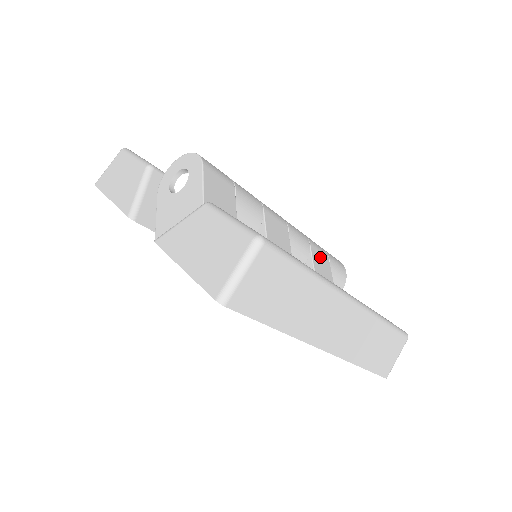
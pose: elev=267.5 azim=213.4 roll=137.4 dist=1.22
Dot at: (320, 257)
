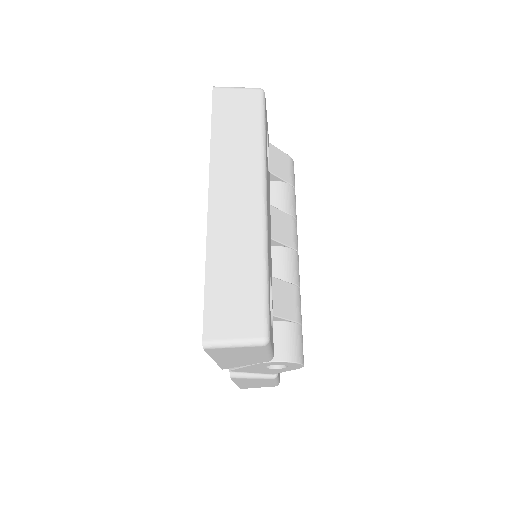
Dot at: occluded
